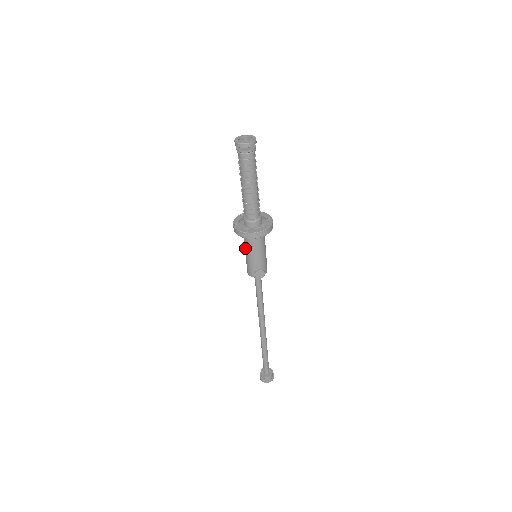
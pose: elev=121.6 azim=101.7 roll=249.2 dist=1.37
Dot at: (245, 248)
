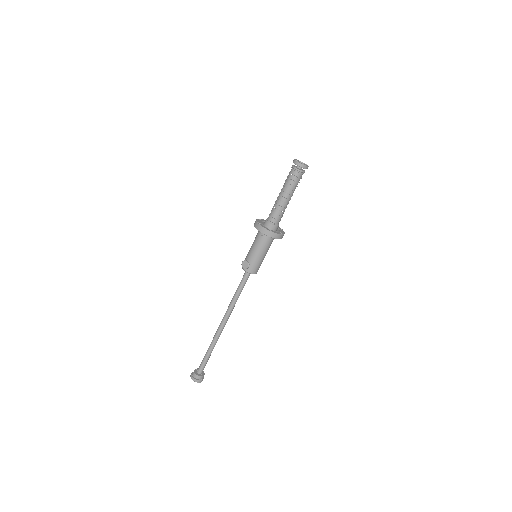
Dot at: (253, 242)
